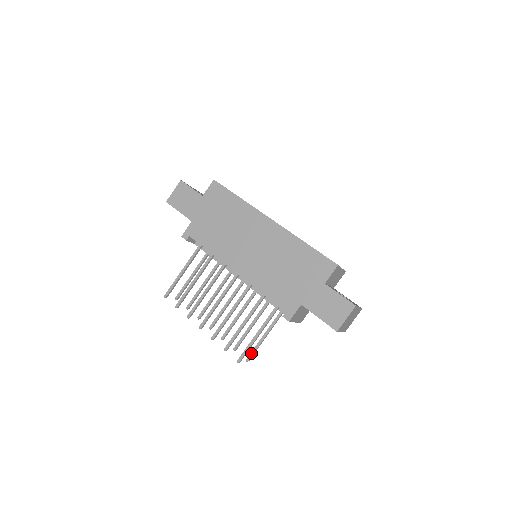
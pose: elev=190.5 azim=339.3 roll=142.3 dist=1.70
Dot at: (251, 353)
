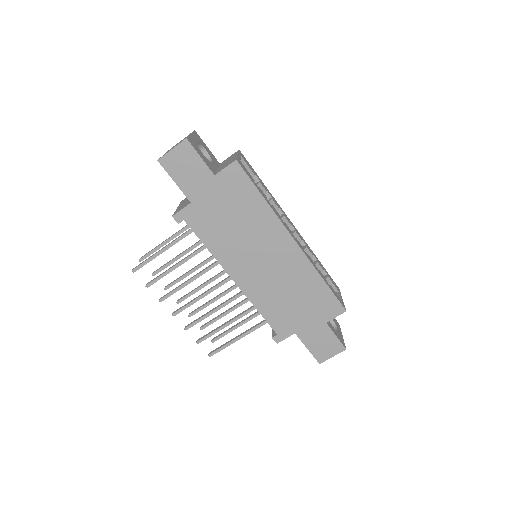
Dot at: (219, 337)
